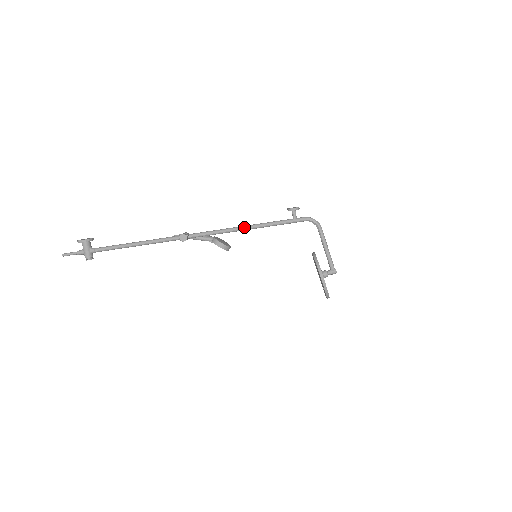
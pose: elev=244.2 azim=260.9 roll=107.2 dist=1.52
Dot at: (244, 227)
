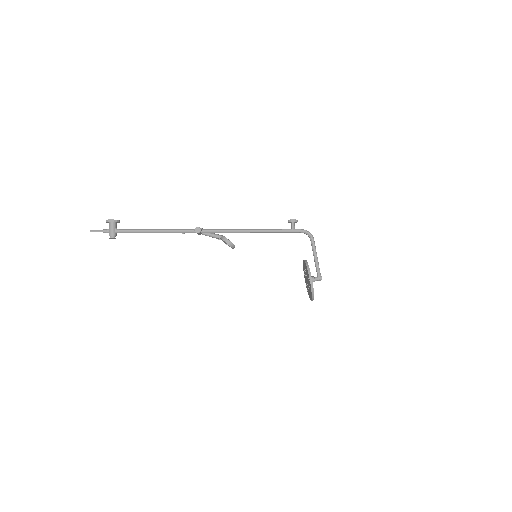
Dot at: (250, 230)
